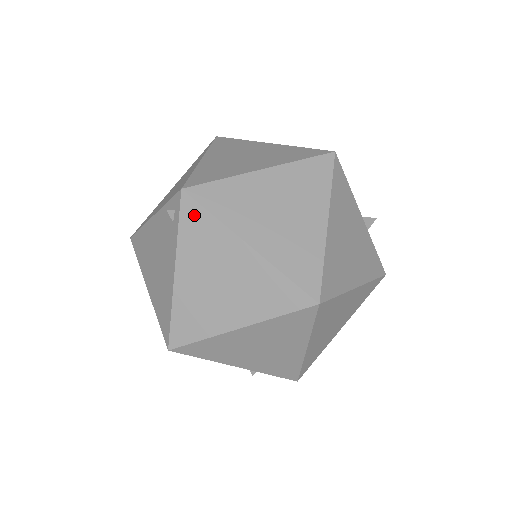
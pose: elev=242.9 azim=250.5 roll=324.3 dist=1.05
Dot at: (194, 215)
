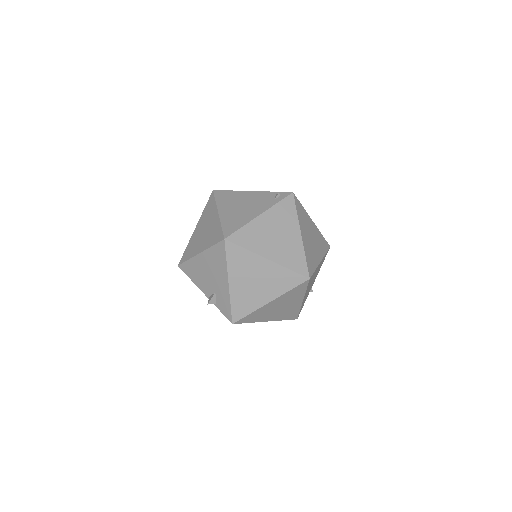
Dot at: (289, 204)
